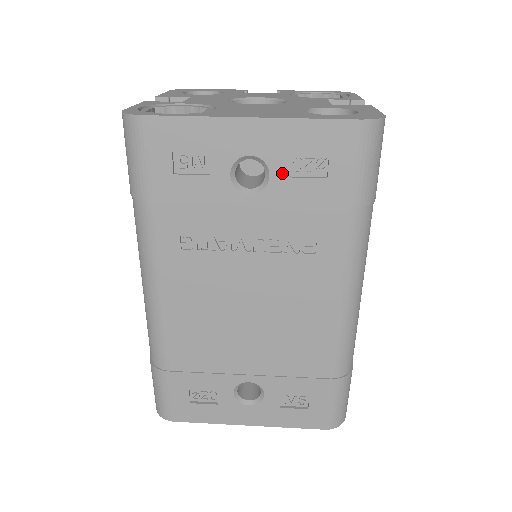
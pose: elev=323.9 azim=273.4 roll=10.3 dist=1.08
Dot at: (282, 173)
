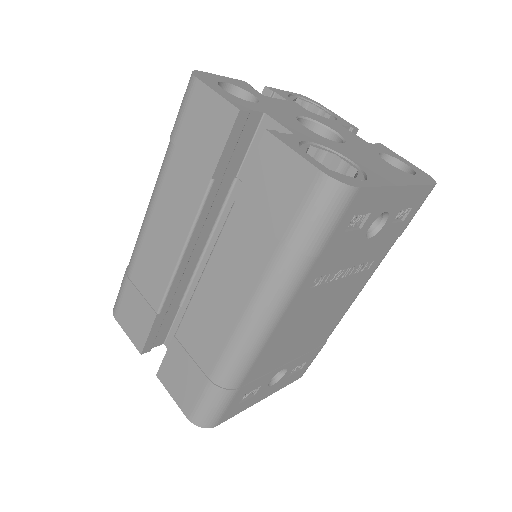
Dot at: (390, 221)
